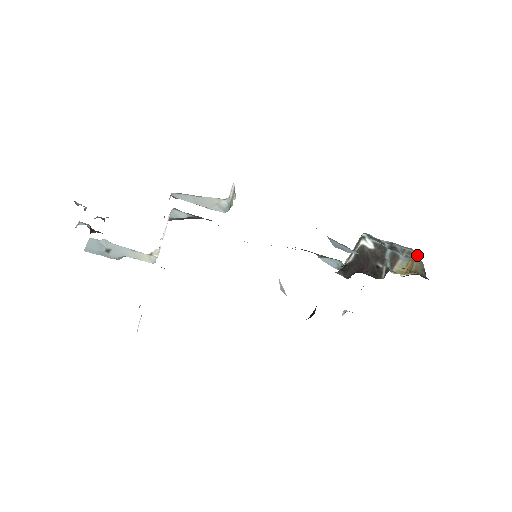
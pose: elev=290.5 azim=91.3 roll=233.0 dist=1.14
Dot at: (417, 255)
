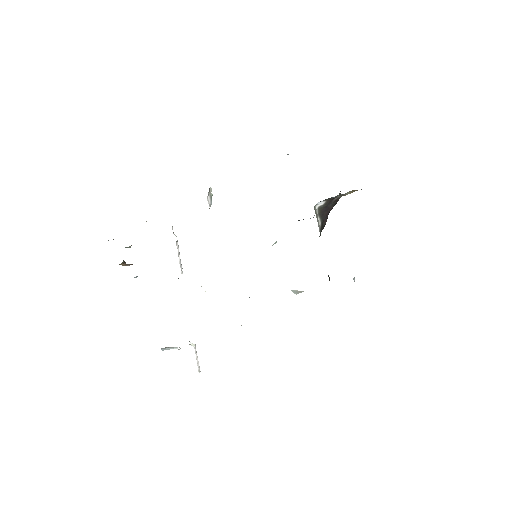
Dot at: occluded
